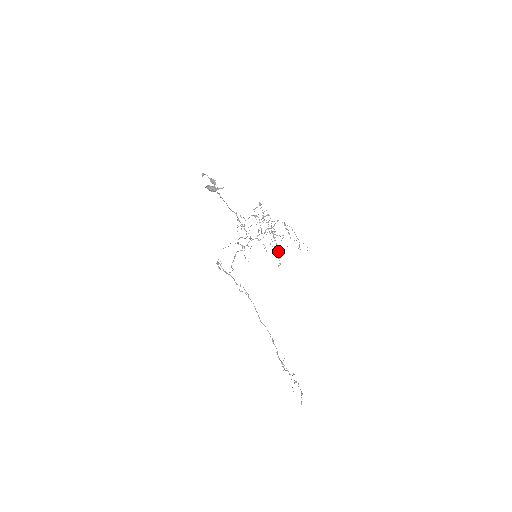
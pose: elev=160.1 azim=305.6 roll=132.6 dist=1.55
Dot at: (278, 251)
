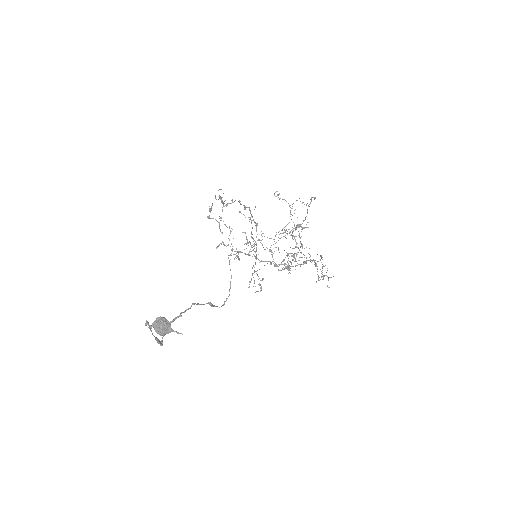
Dot at: (289, 268)
